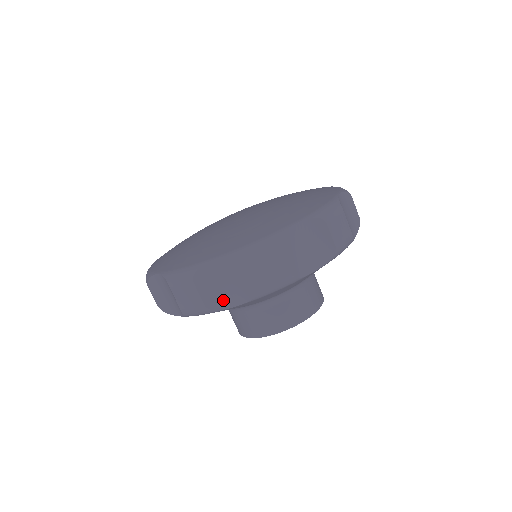
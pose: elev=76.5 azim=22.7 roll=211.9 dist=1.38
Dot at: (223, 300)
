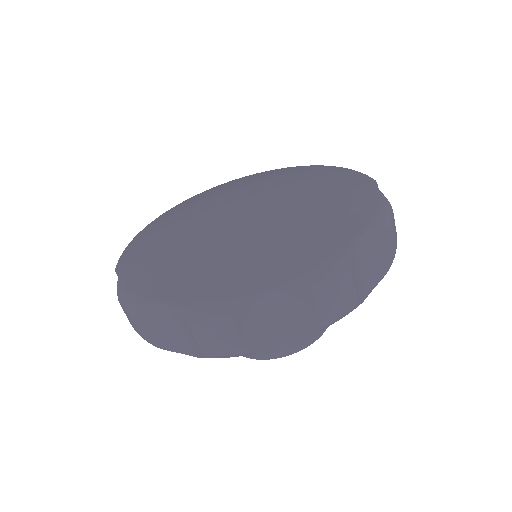
Dot at: (169, 343)
